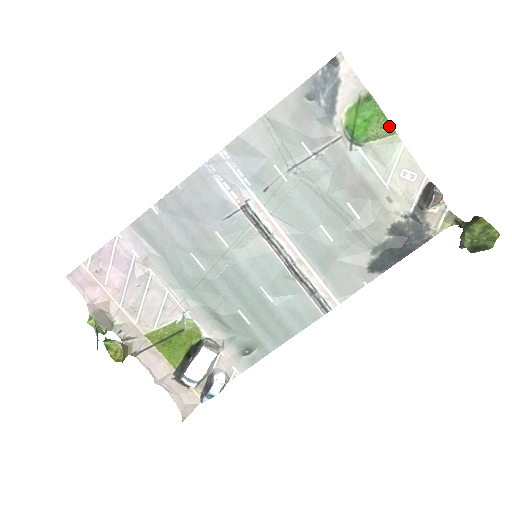
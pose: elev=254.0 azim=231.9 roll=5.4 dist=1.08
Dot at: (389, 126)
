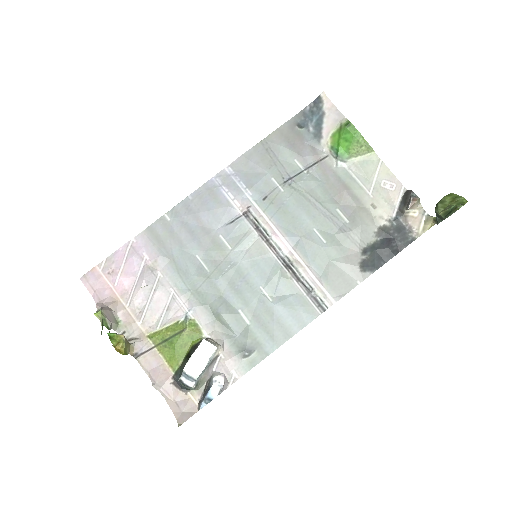
Dot at: (367, 145)
